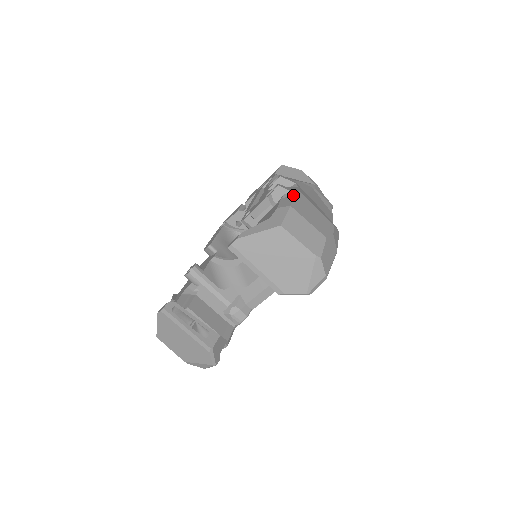
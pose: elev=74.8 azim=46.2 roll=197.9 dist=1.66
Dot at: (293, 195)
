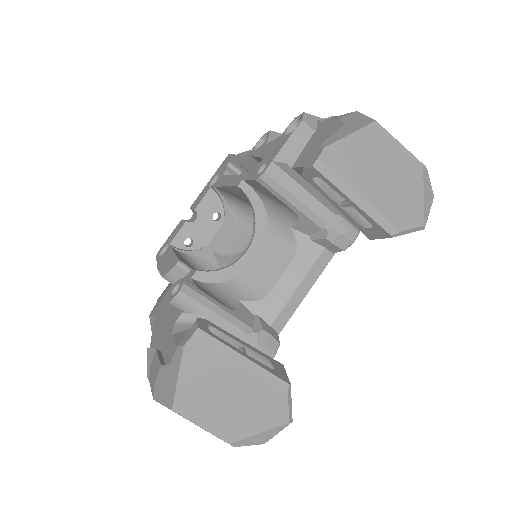
Dot at: (334, 116)
